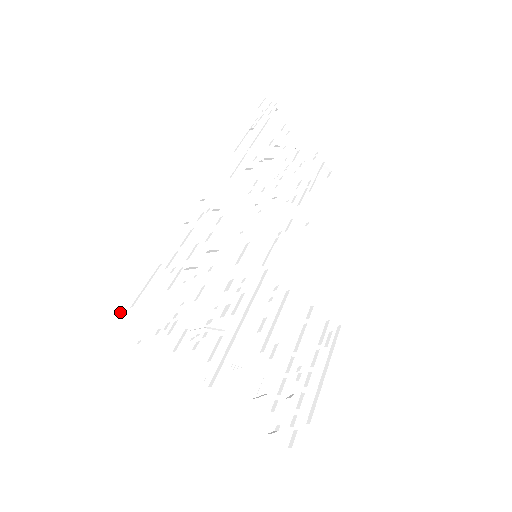
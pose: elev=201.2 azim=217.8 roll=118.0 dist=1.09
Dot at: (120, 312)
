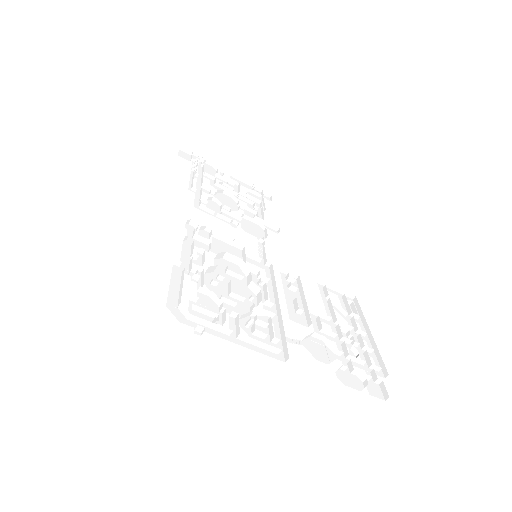
Dot at: (171, 312)
